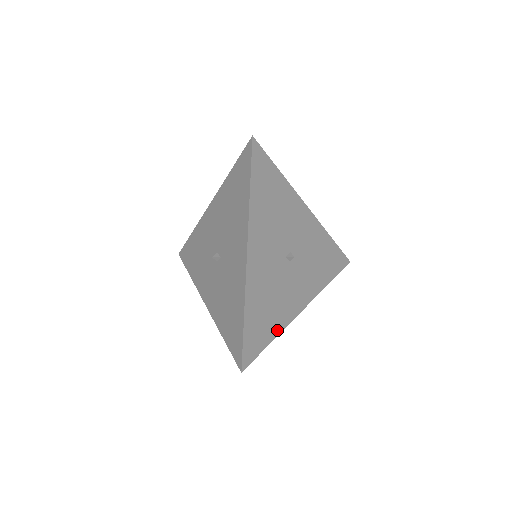
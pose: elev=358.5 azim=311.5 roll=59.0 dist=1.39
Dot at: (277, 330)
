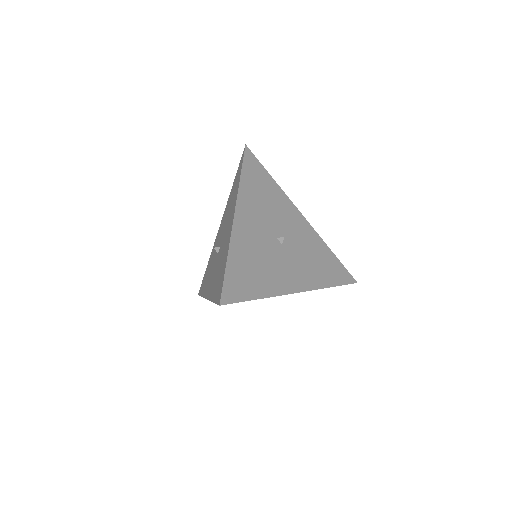
Dot at: (265, 293)
